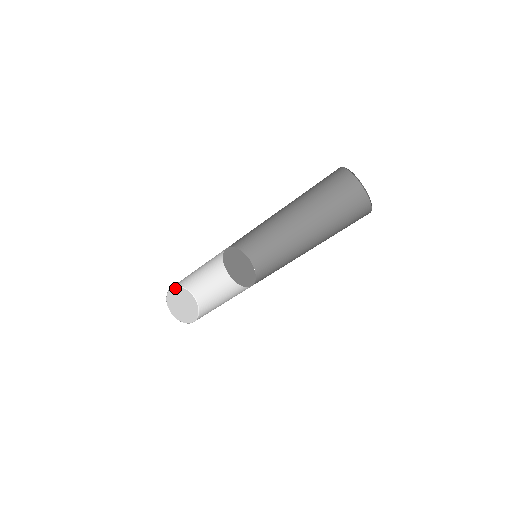
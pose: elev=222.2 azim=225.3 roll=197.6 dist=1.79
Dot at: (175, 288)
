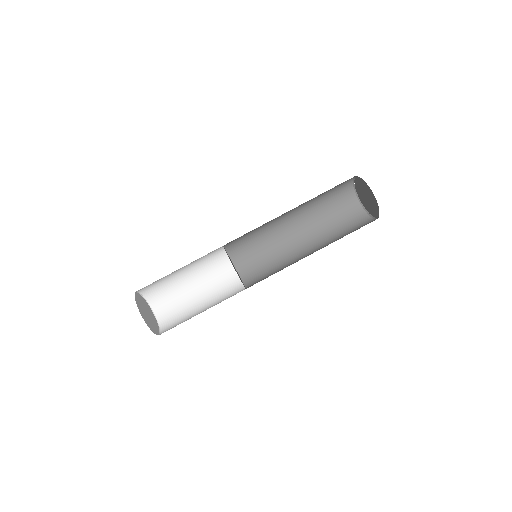
Dot at: (139, 294)
